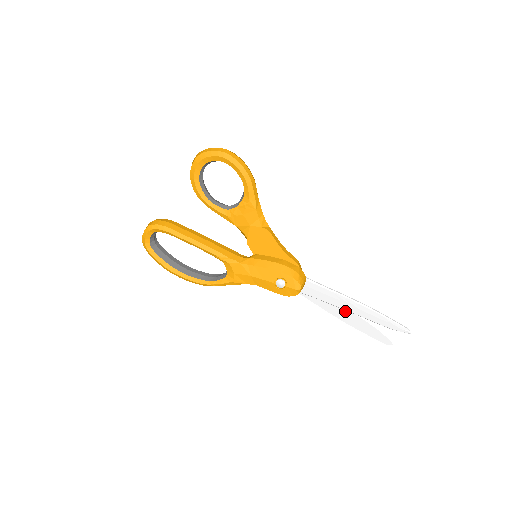
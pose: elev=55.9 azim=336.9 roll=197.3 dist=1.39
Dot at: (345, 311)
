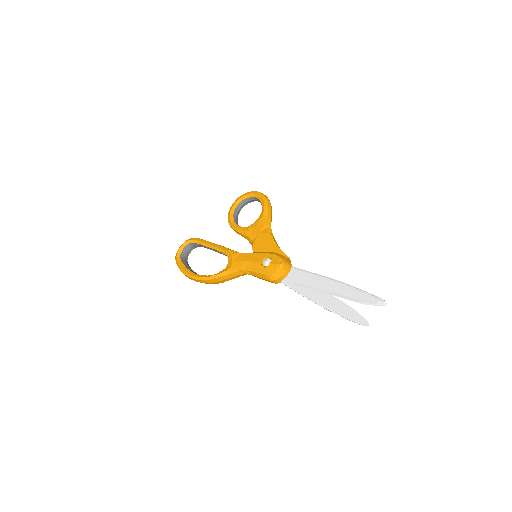
Dot at: (323, 294)
